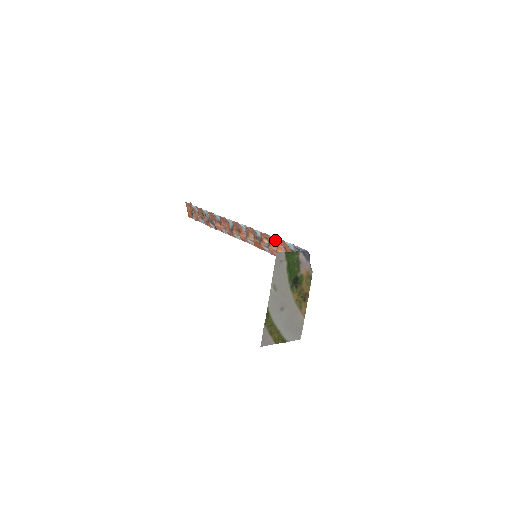
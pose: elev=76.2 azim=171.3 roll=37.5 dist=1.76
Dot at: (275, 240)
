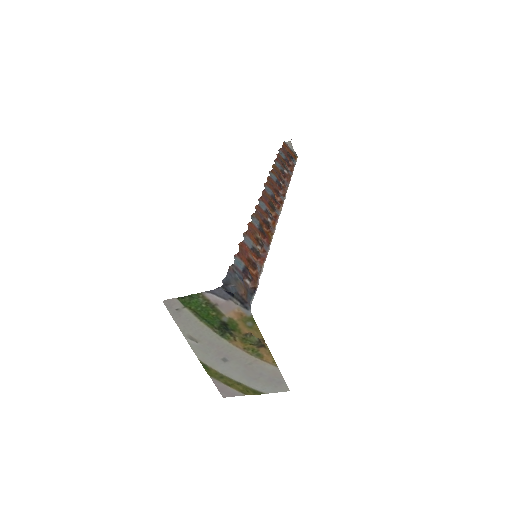
Dot at: (248, 242)
